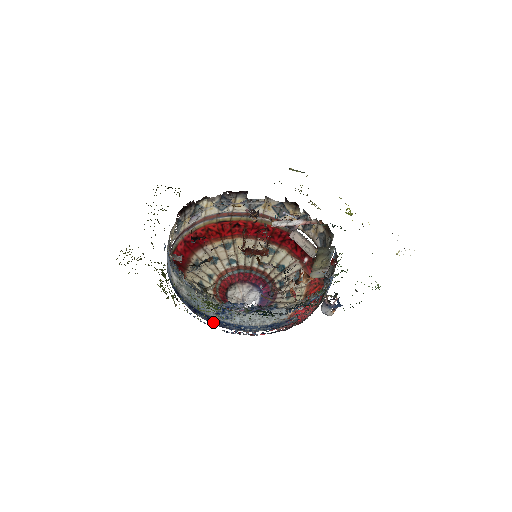
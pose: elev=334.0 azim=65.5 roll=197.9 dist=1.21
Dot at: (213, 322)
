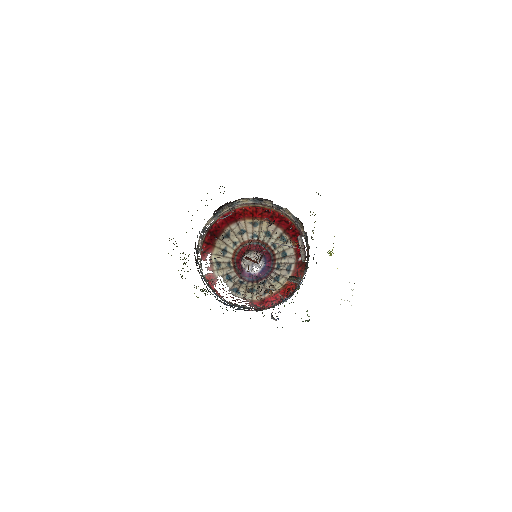
Dot at: occluded
